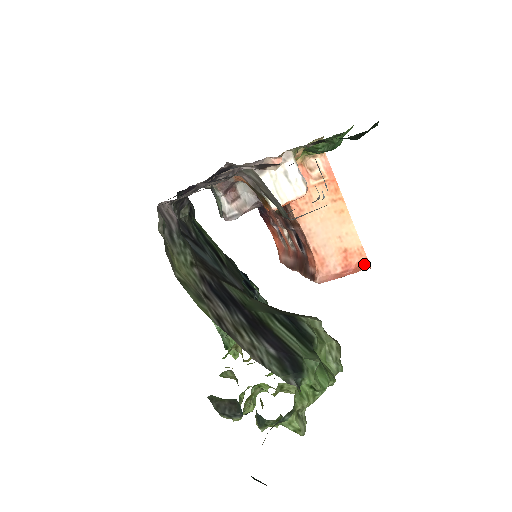
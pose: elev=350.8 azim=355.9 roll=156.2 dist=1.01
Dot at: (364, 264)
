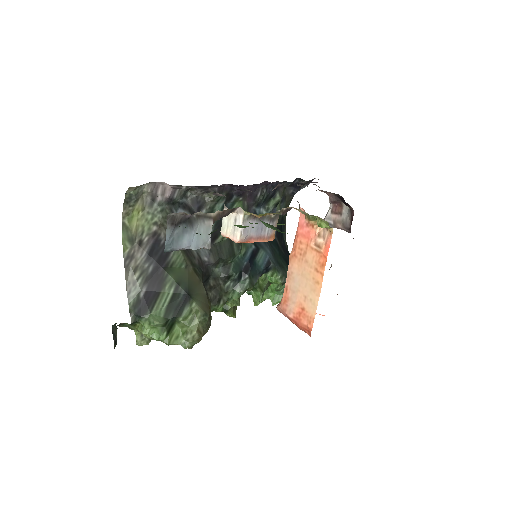
Dot at: (308, 330)
